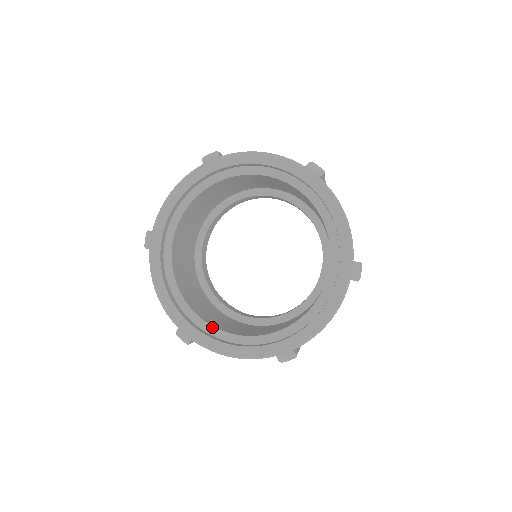
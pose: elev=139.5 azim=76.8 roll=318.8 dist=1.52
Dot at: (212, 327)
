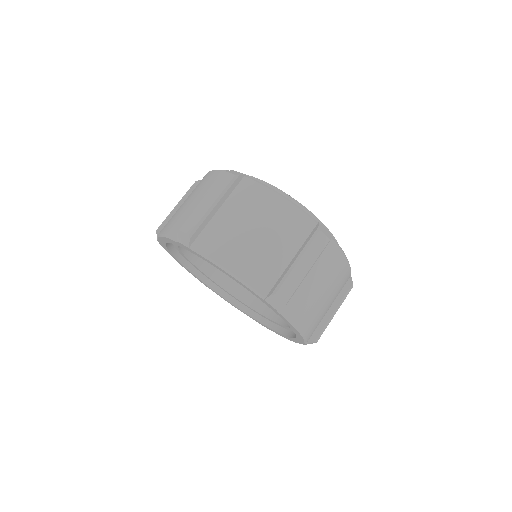
Dot at: (220, 287)
